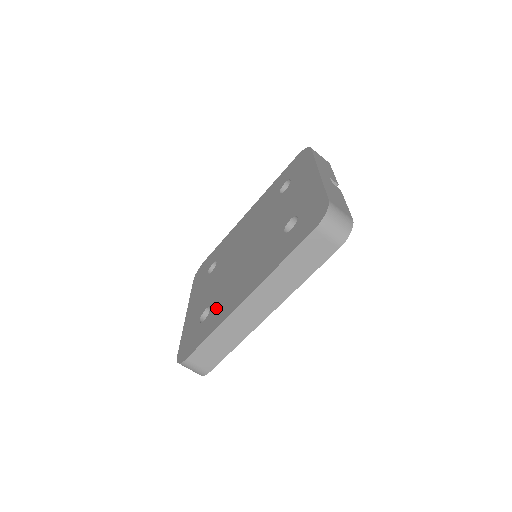
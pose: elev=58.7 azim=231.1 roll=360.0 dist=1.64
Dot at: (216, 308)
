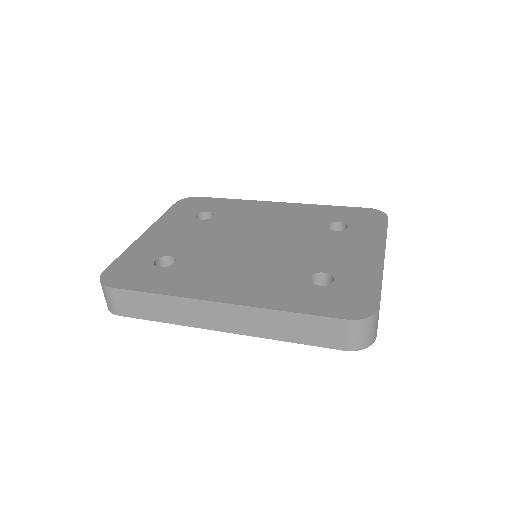
Dot at: (183, 270)
